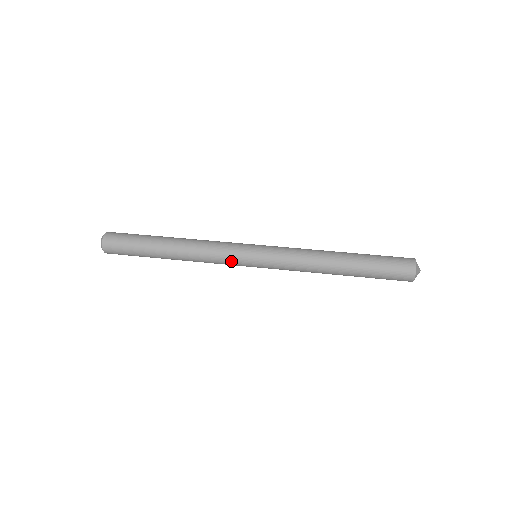
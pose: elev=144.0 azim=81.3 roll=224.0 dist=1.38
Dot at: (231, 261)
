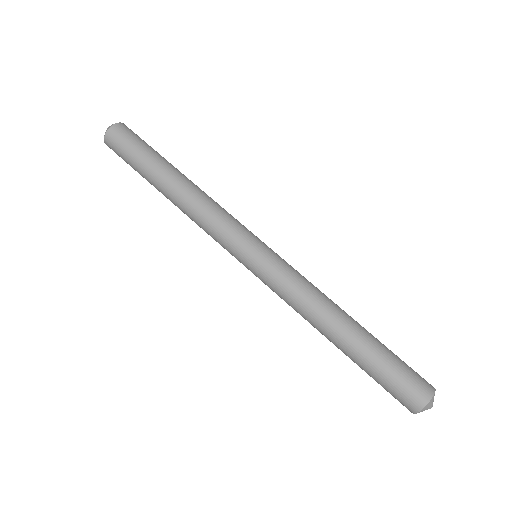
Dot at: (224, 247)
